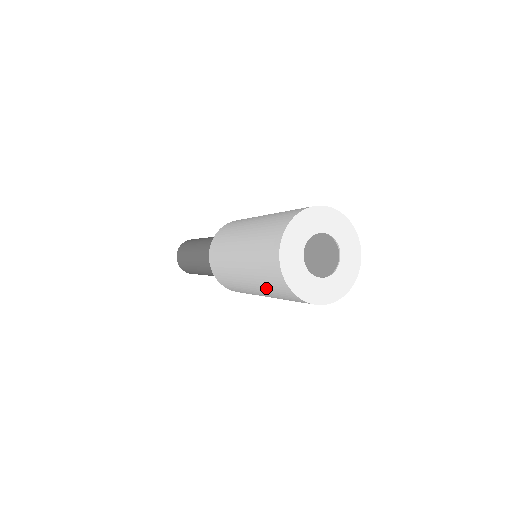
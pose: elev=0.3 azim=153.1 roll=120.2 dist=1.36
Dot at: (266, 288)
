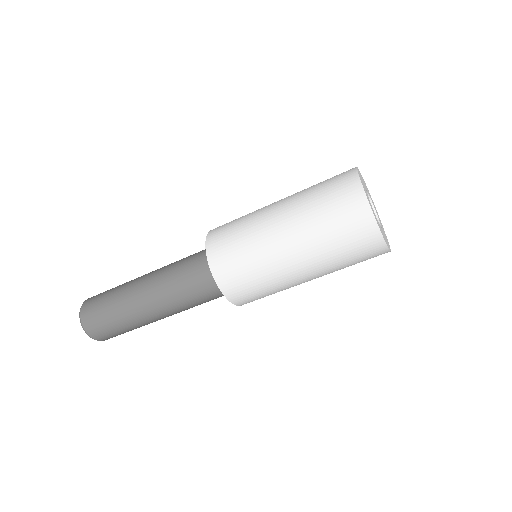
Dot at: (313, 205)
